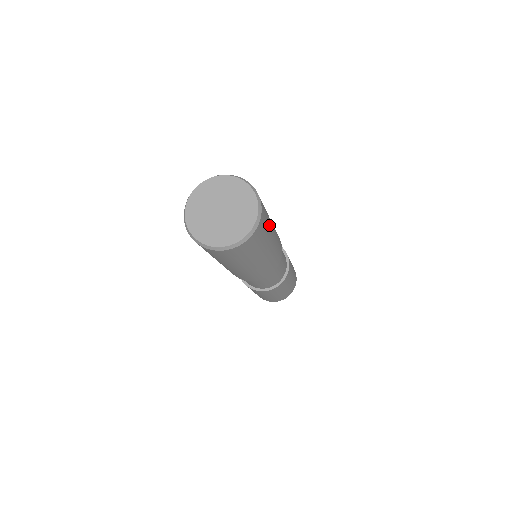
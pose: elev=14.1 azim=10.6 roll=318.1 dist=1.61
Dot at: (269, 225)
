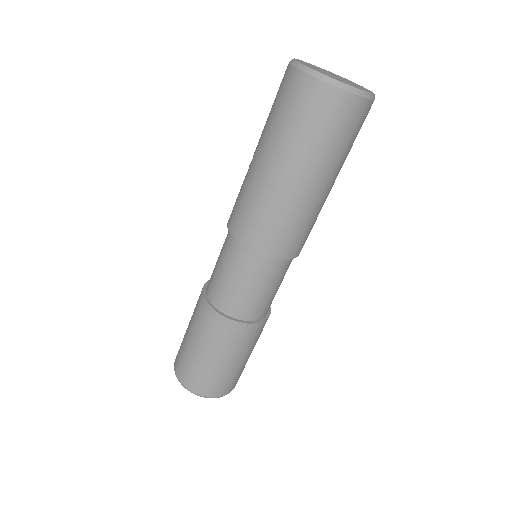
Dot at: occluded
